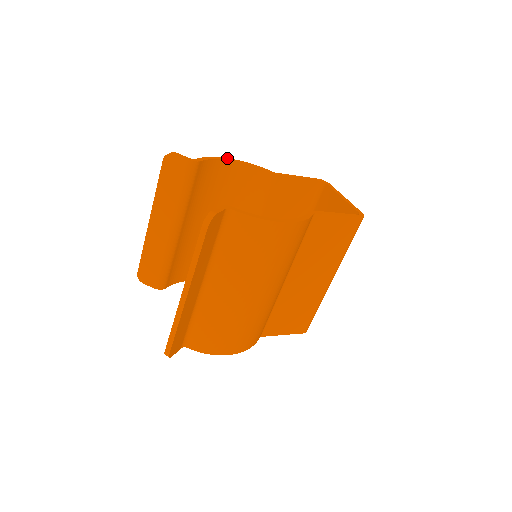
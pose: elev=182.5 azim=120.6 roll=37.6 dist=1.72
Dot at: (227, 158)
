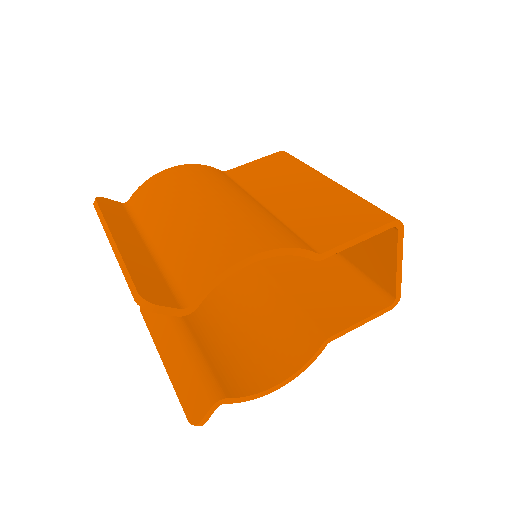
Dot at: (248, 259)
